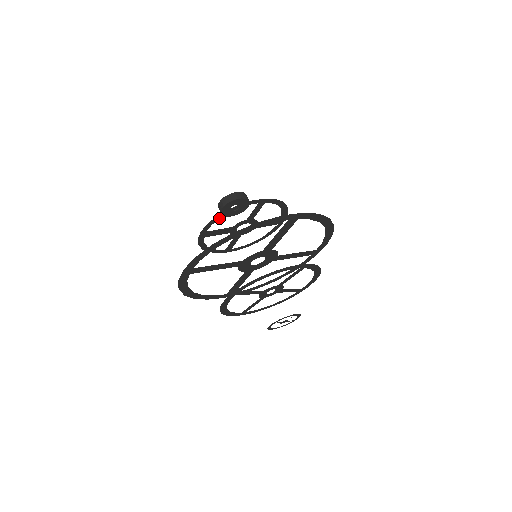
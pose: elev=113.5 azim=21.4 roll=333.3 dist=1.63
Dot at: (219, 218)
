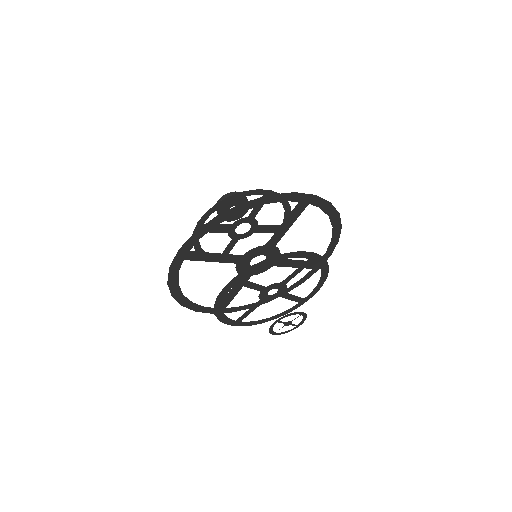
Dot at: (220, 206)
